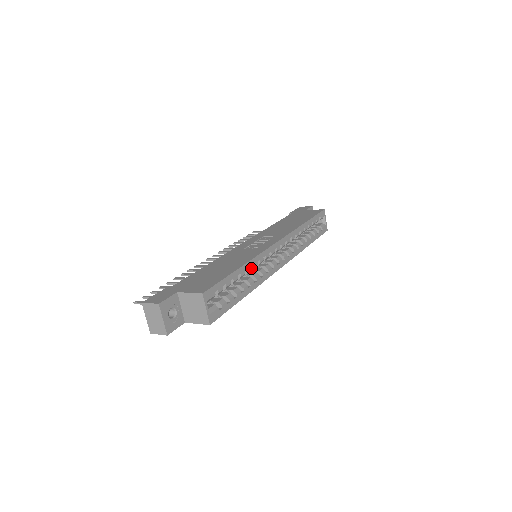
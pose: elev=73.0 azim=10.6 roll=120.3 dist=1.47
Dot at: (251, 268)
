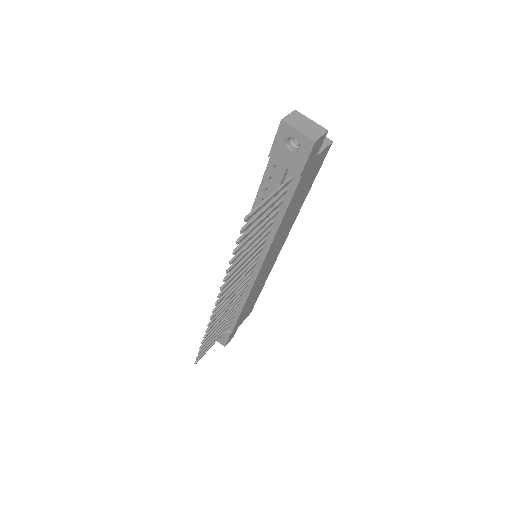
Dot at: occluded
